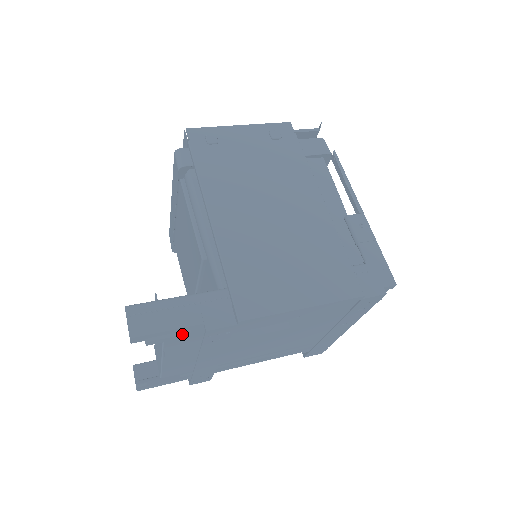
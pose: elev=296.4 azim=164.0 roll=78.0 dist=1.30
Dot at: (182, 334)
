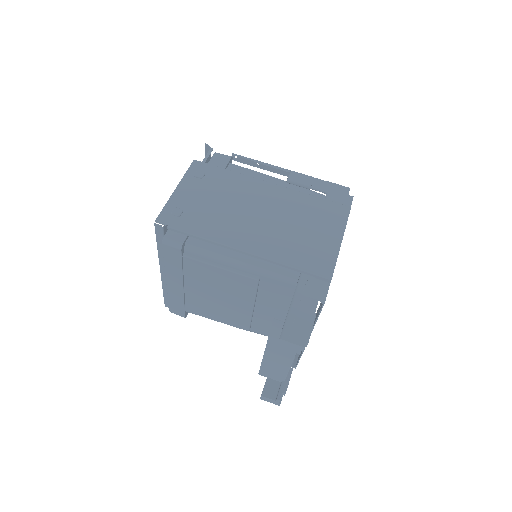
Dot at: (314, 319)
